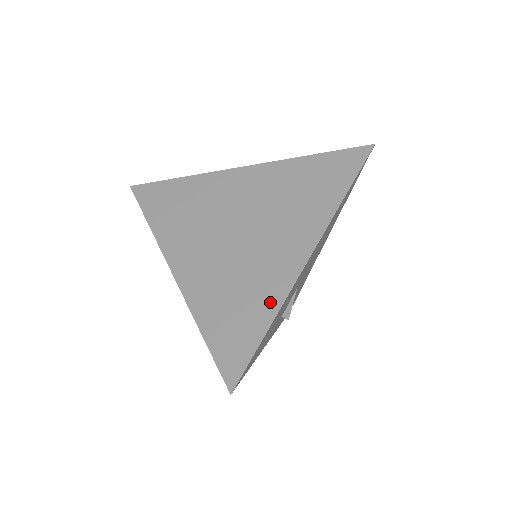
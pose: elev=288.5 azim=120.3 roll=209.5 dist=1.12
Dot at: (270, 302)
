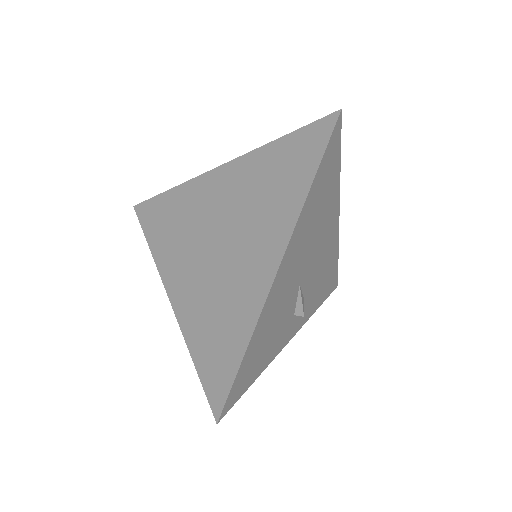
Dot at: (245, 323)
